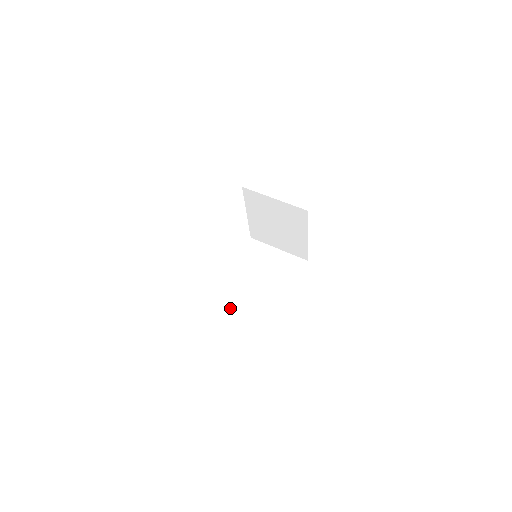
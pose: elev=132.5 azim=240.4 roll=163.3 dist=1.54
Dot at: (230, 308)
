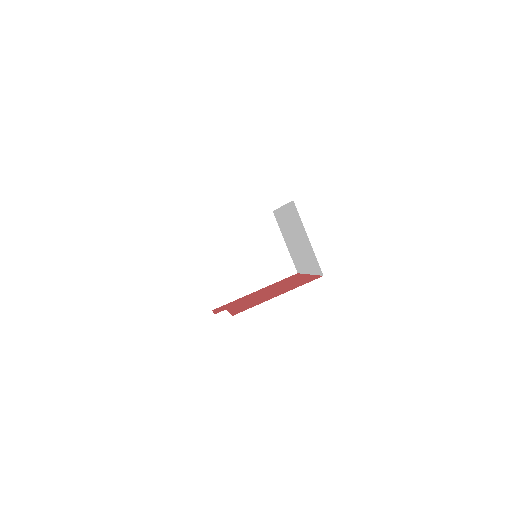
Dot at: (205, 265)
